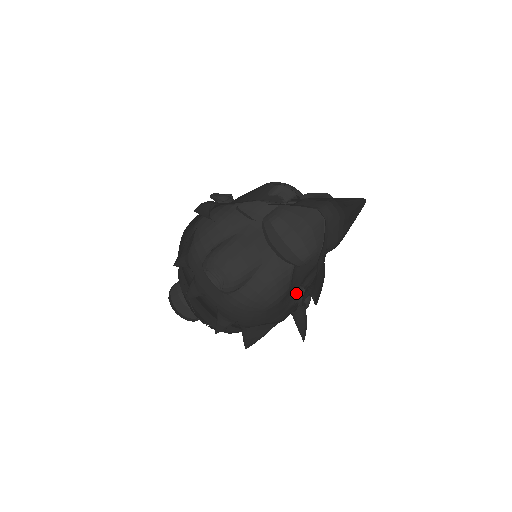
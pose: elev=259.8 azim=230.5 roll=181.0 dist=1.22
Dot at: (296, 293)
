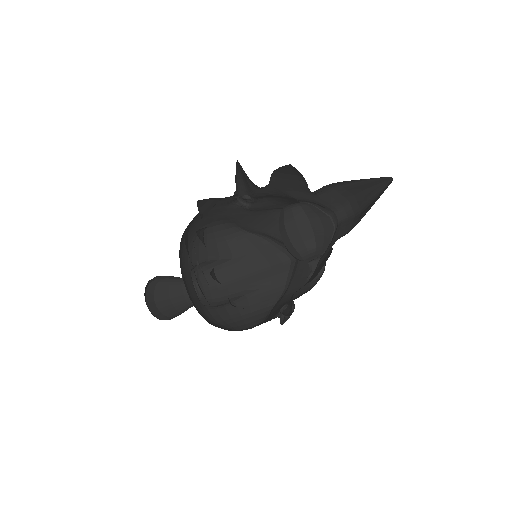
Dot at: (276, 313)
